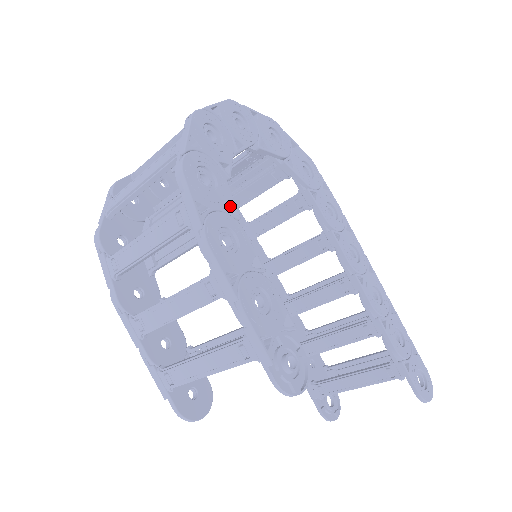
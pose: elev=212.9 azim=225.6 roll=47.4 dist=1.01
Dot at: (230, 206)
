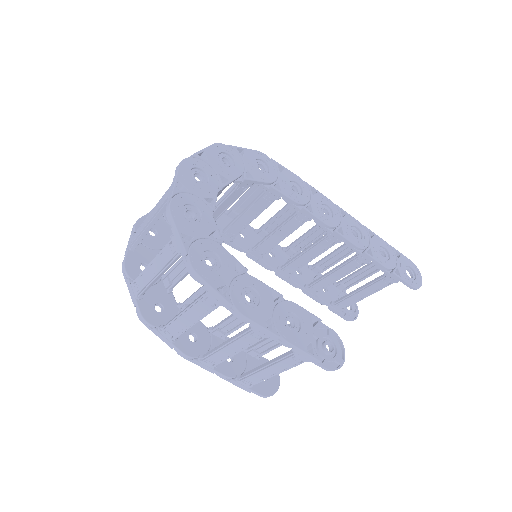
Dot at: (235, 264)
